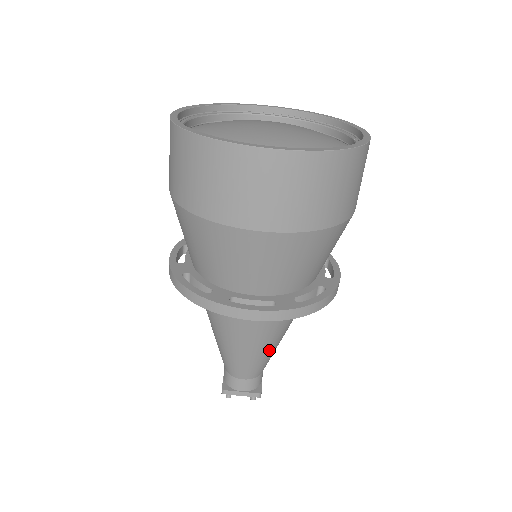
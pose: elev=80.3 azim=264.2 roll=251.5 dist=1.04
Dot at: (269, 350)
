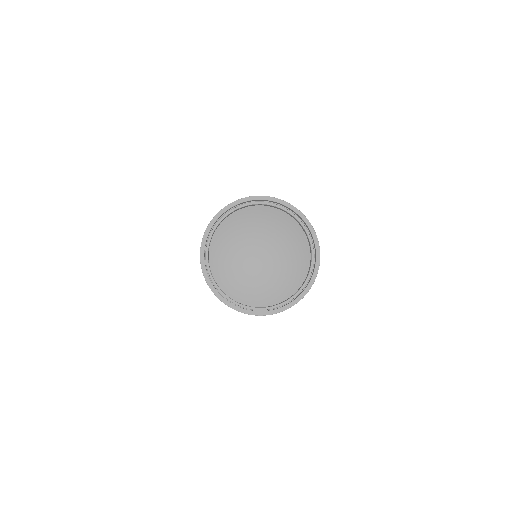
Dot at: occluded
